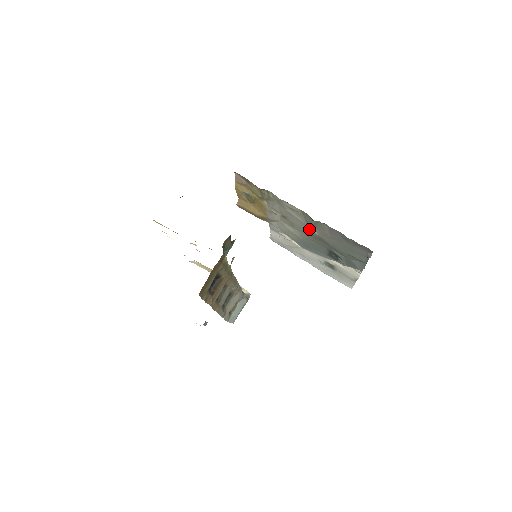
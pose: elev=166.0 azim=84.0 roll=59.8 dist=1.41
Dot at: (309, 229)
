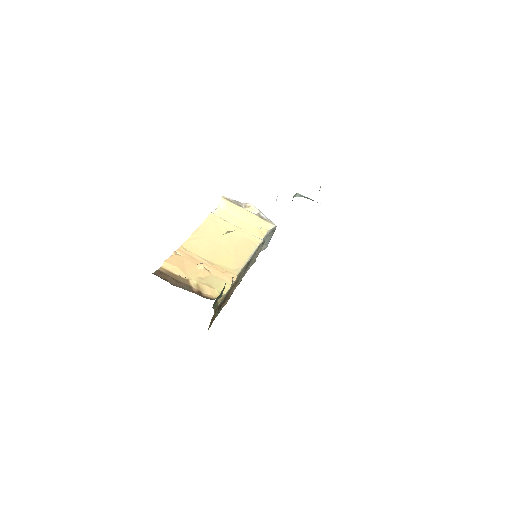
Dot at: occluded
